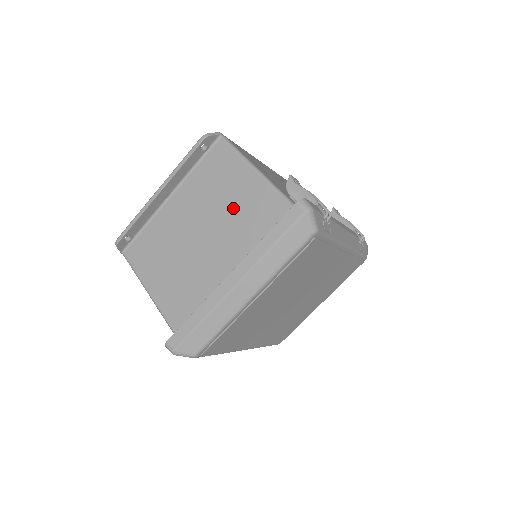
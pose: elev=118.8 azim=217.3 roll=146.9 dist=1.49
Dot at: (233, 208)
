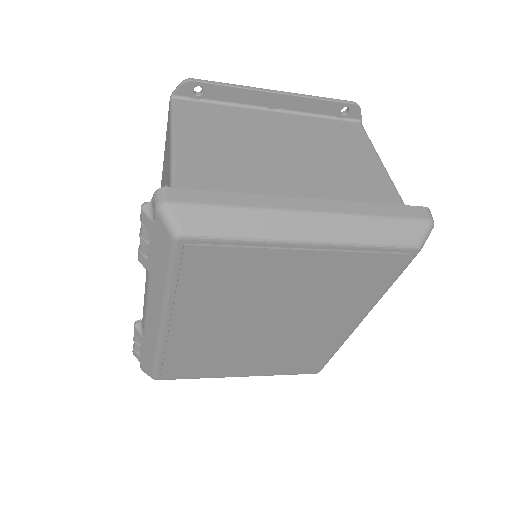
Dot at: (341, 167)
